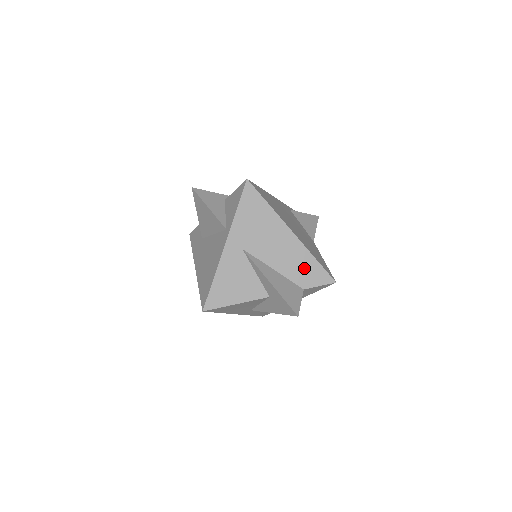
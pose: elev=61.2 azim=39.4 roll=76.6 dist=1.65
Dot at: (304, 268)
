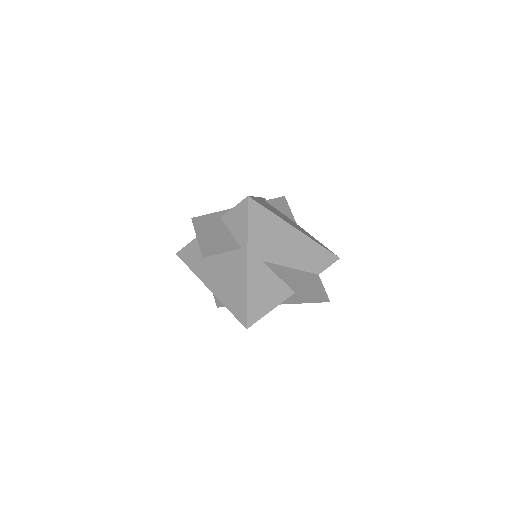
Dot at: (314, 257)
